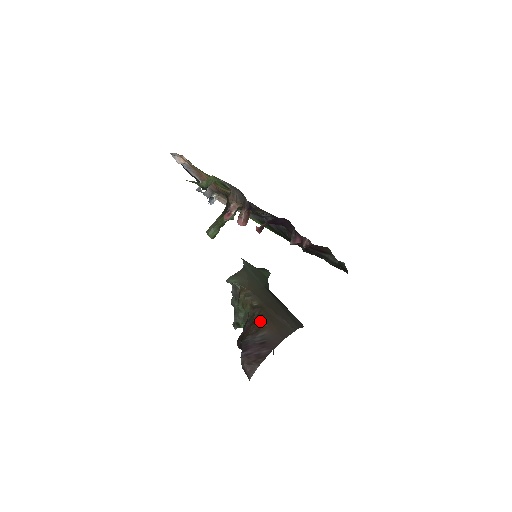
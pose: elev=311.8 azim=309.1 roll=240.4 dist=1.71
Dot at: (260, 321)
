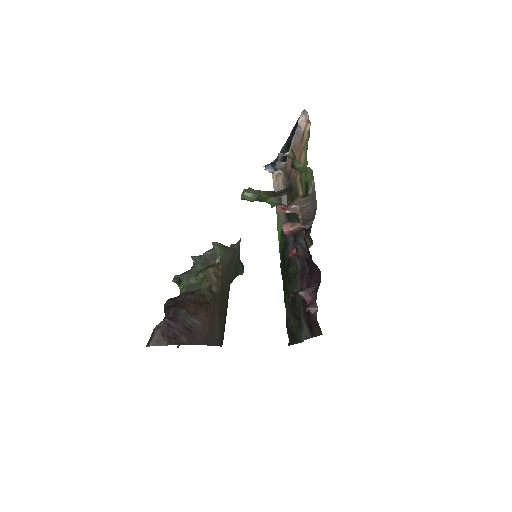
Dot at: (204, 308)
